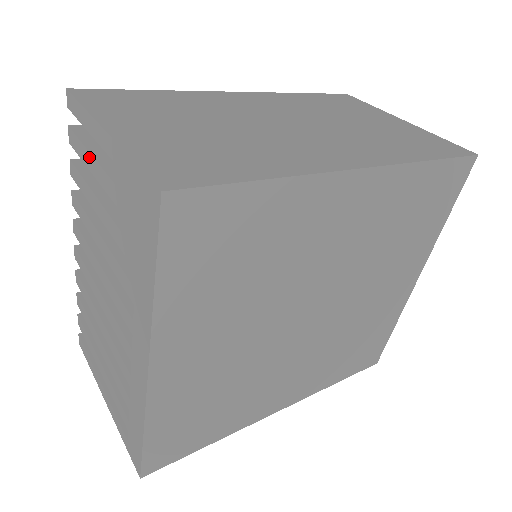
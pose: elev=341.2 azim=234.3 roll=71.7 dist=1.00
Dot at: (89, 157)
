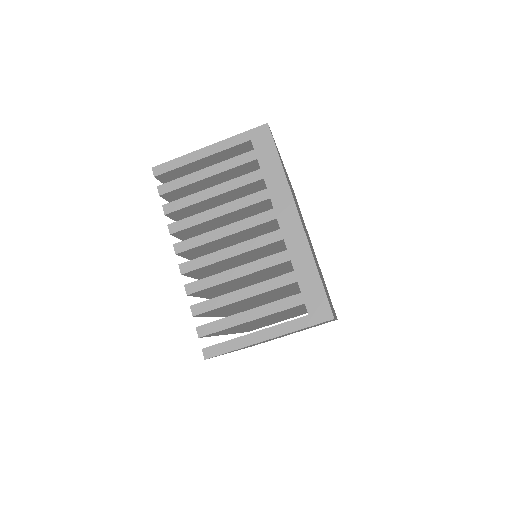
Dot at: (193, 175)
